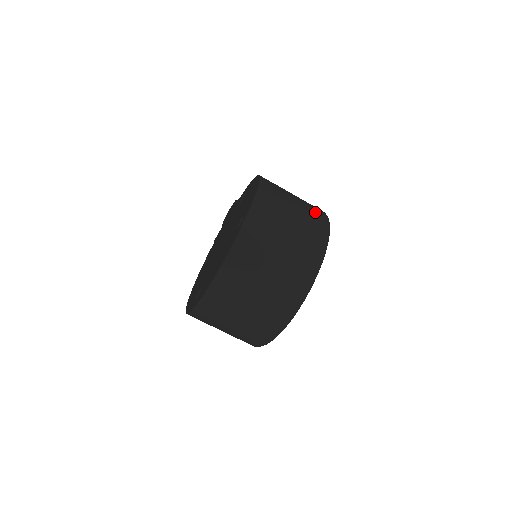
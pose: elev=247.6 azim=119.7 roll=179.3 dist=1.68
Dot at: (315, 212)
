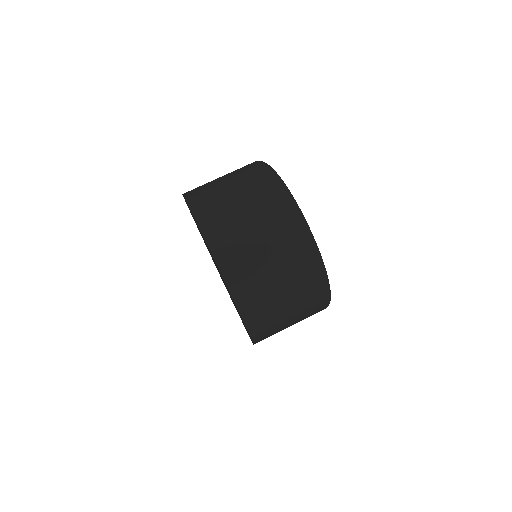
Dot at: occluded
